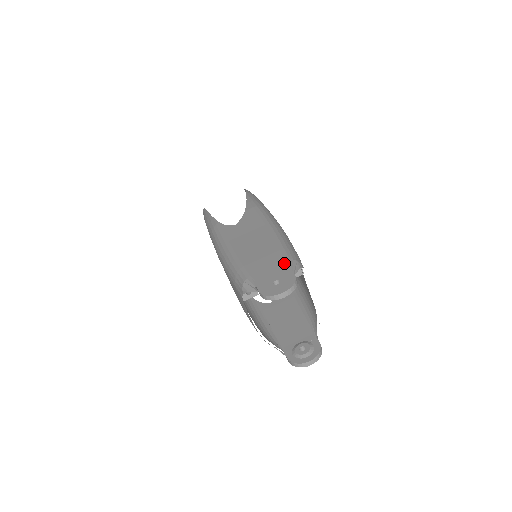
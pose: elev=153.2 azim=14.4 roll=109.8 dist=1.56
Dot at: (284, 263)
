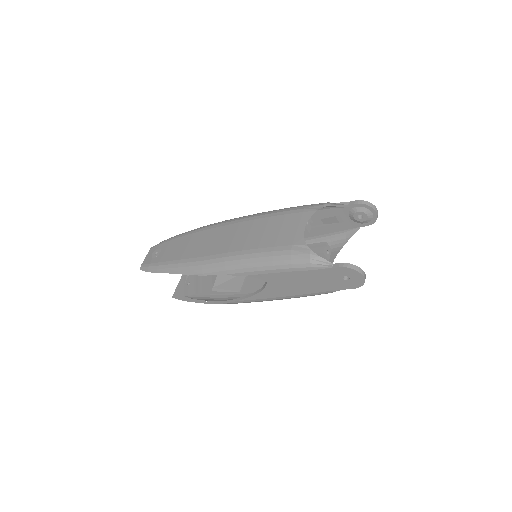
Dot at: occluded
